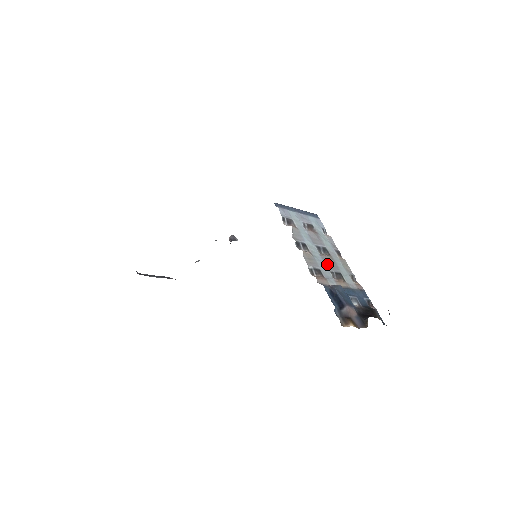
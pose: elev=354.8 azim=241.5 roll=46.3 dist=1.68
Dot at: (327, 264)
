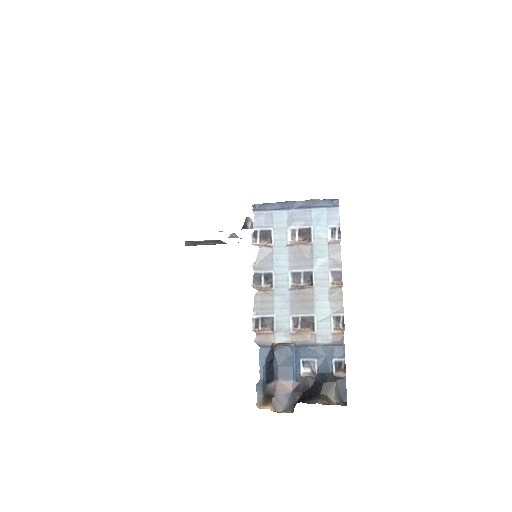
Dot at: (295, 304)
